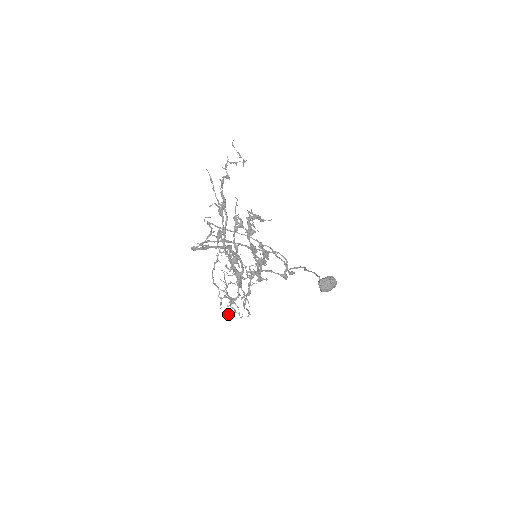
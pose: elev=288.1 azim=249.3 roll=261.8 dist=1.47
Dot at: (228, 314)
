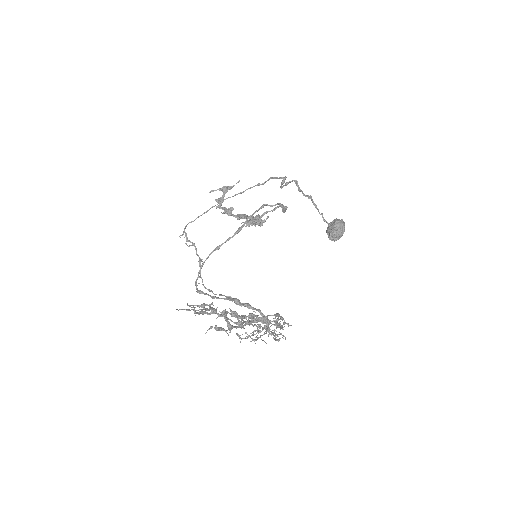
Dot at: (271, 335)
